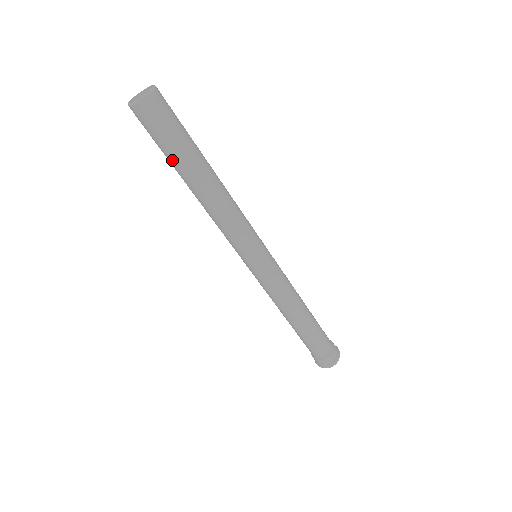
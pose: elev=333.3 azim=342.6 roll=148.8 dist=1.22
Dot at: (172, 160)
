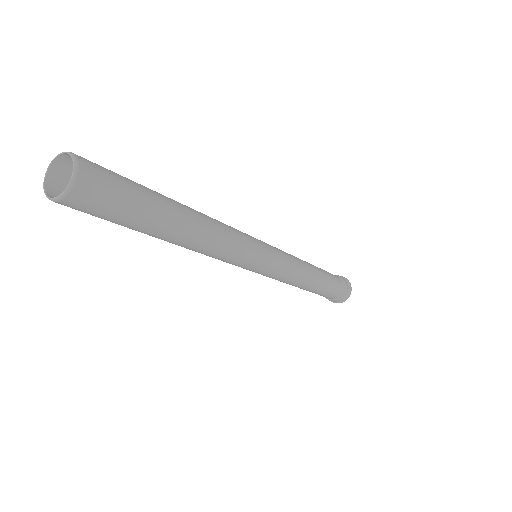
Dot at: (132, 229)
